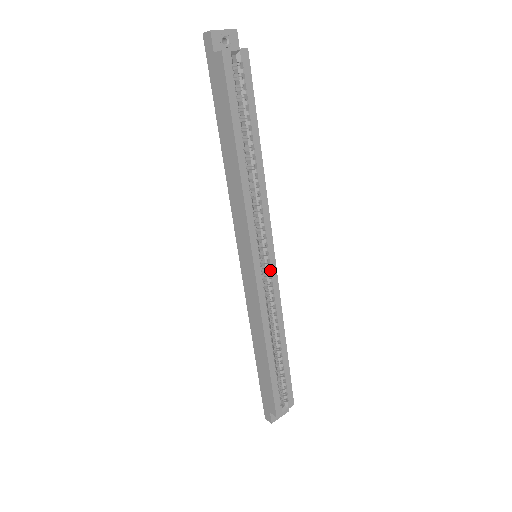
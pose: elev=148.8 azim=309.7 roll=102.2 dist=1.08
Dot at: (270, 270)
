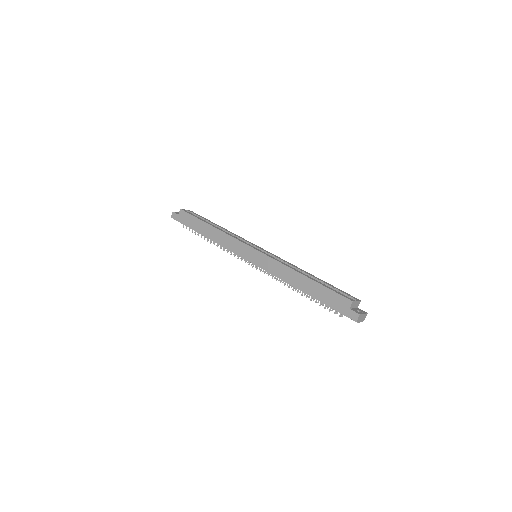
Dot at: (267, 253)
